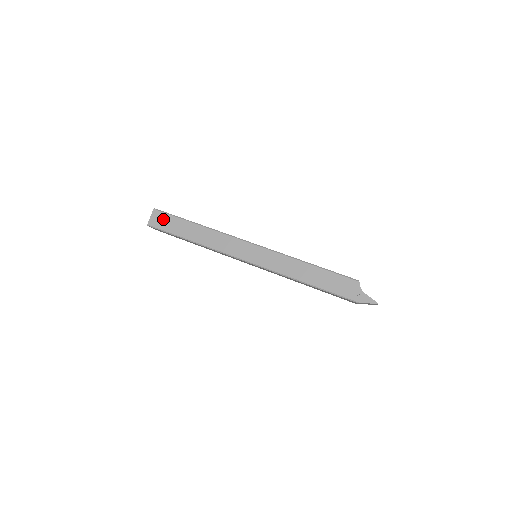
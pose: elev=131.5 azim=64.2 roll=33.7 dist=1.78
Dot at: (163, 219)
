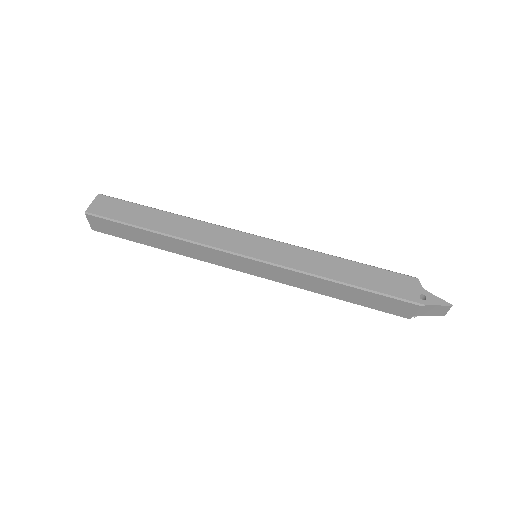
Dot at: (112, 205)
